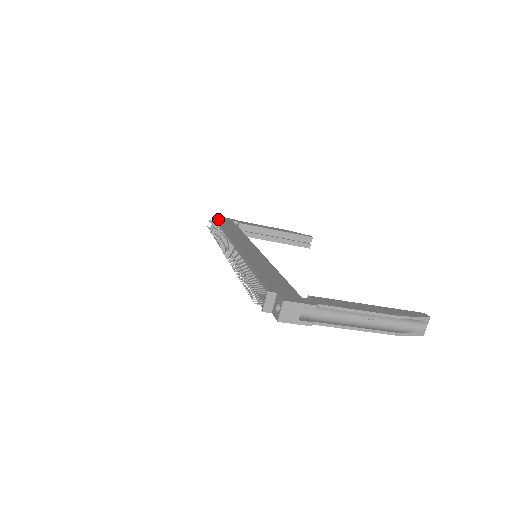
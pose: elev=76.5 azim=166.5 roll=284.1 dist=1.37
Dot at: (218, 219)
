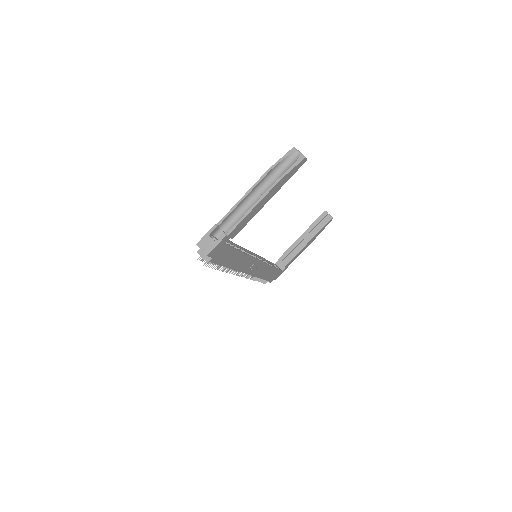
Dot at: occluded
